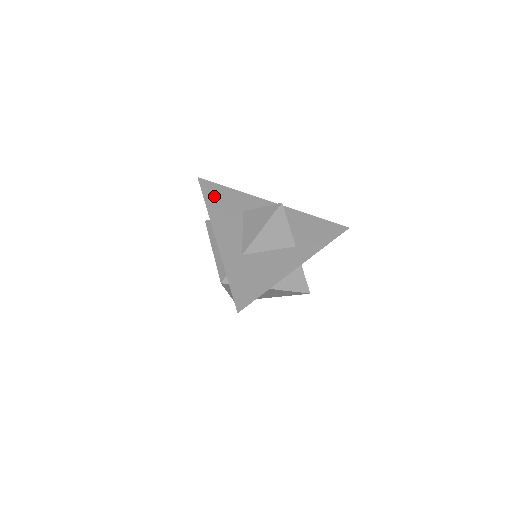
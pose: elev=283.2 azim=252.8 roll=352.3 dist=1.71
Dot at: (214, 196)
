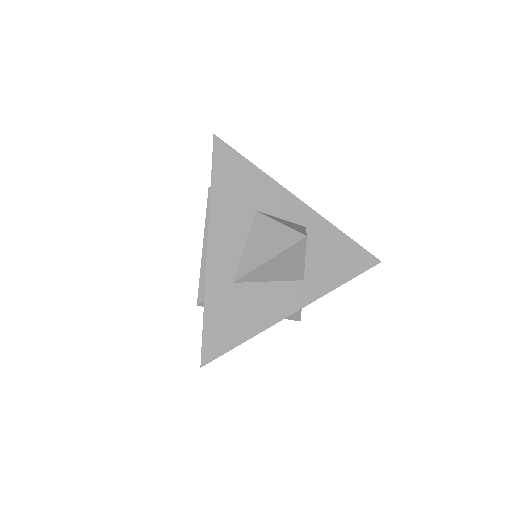
Dot at: (226, 175)
